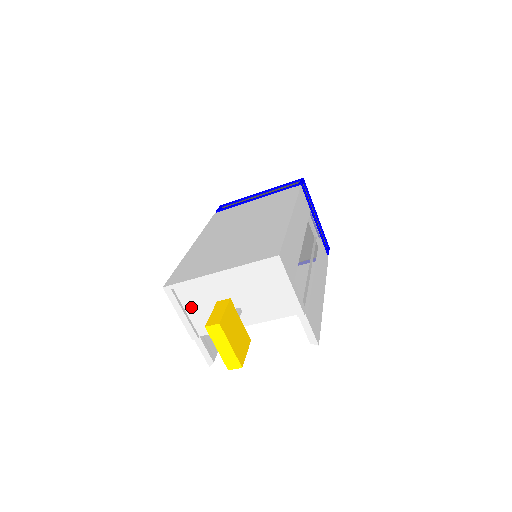
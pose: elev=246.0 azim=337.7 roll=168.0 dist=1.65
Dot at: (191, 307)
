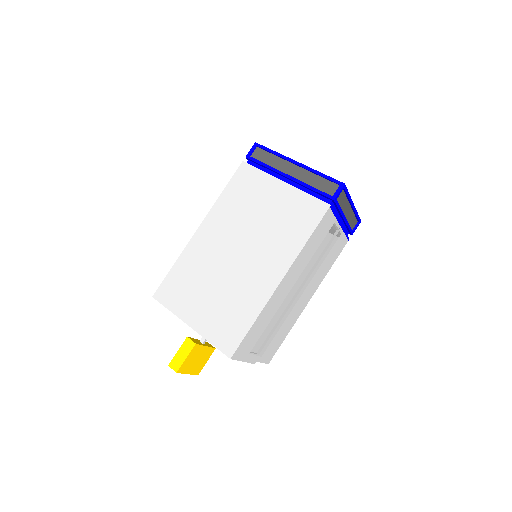
Dot at: occluded
